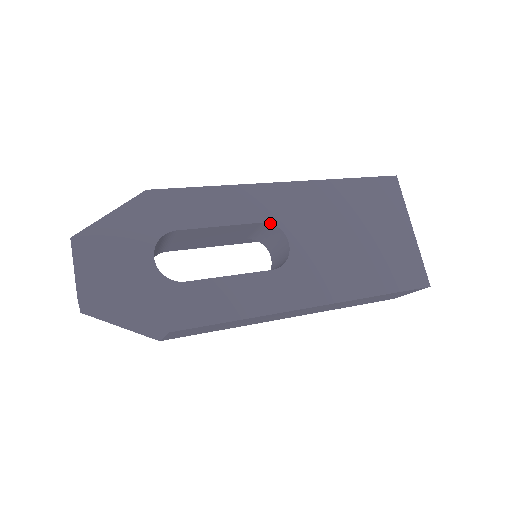
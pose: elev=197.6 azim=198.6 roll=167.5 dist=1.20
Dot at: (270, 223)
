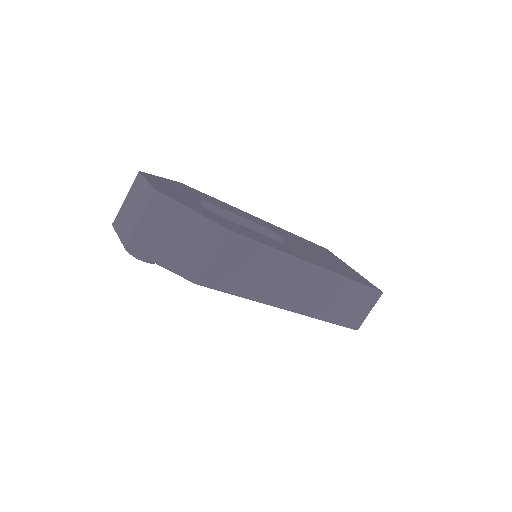
Dot at: (265, 227)
